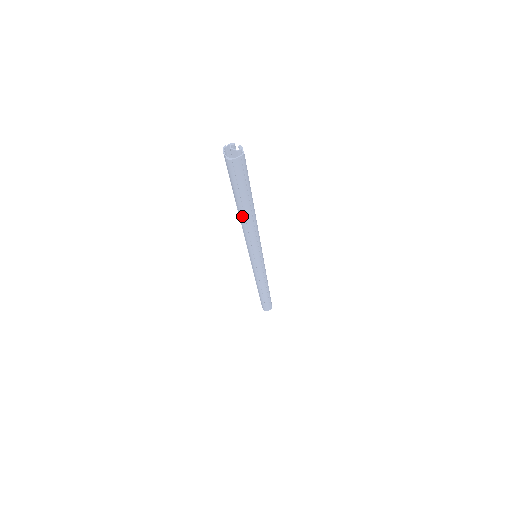
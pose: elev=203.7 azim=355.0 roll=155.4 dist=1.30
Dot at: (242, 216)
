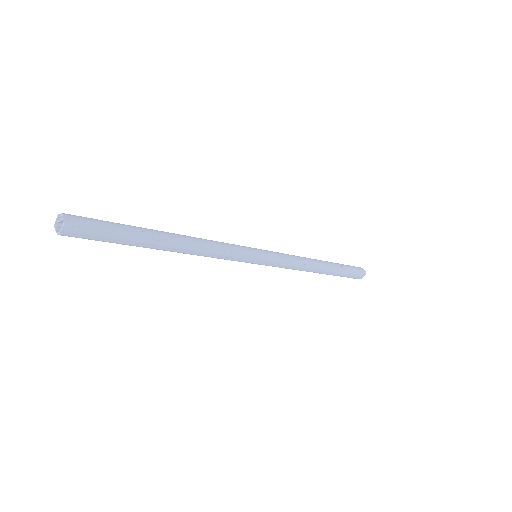
Dot at: (164, 250)
